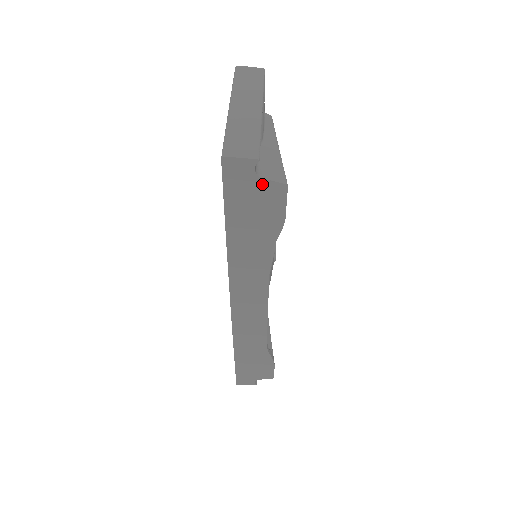
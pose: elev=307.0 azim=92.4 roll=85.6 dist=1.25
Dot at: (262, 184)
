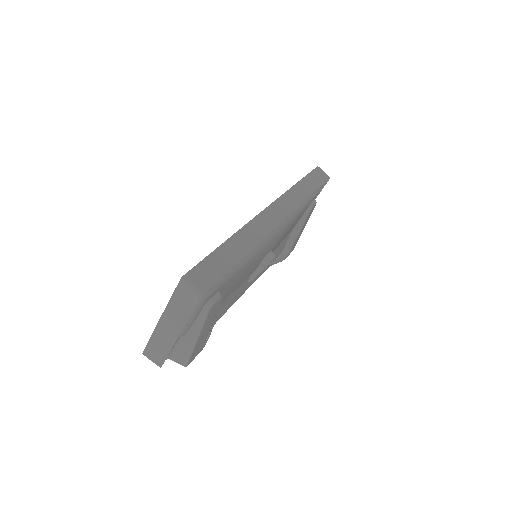
Dot at: (174, 357)
